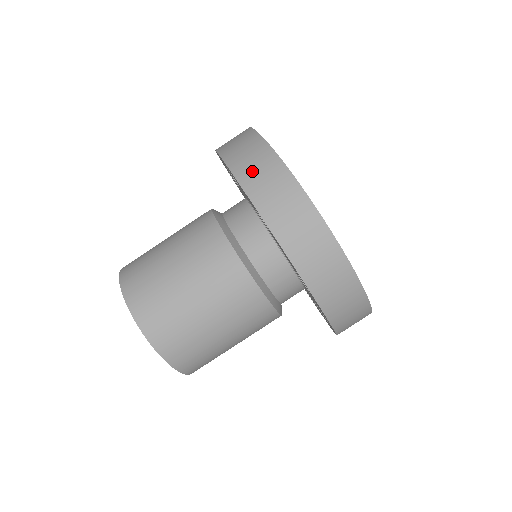
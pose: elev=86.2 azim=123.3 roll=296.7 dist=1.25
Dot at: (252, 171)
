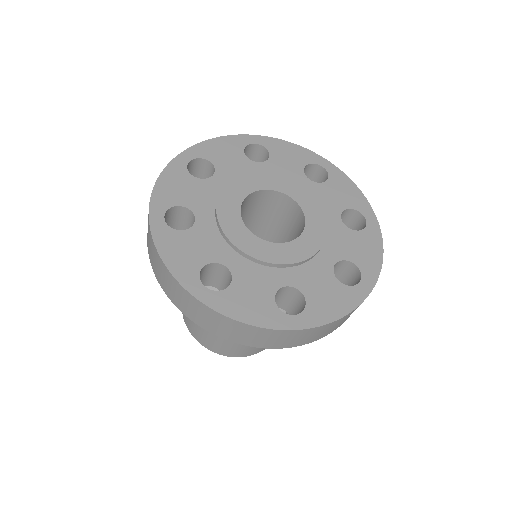
Dot at: (165, 284)
